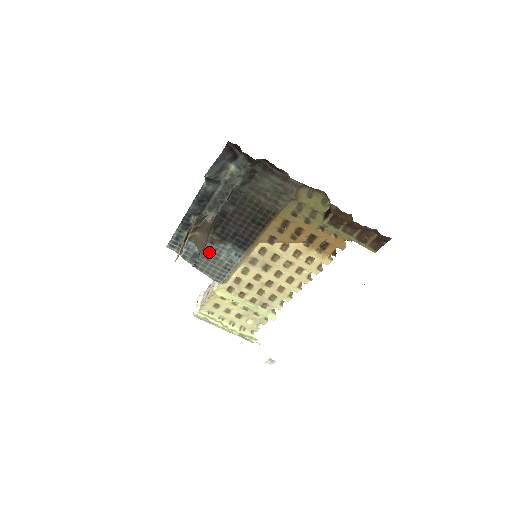
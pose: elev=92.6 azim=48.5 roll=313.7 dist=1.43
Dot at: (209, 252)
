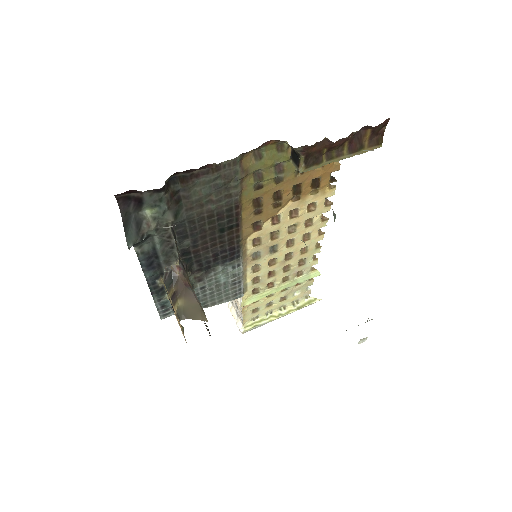
Dot at: (205, 288)
